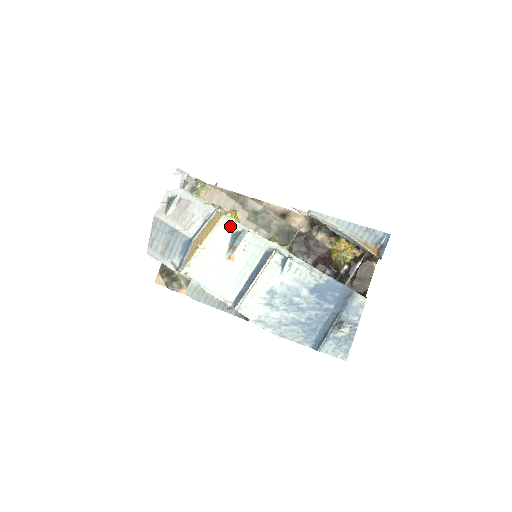
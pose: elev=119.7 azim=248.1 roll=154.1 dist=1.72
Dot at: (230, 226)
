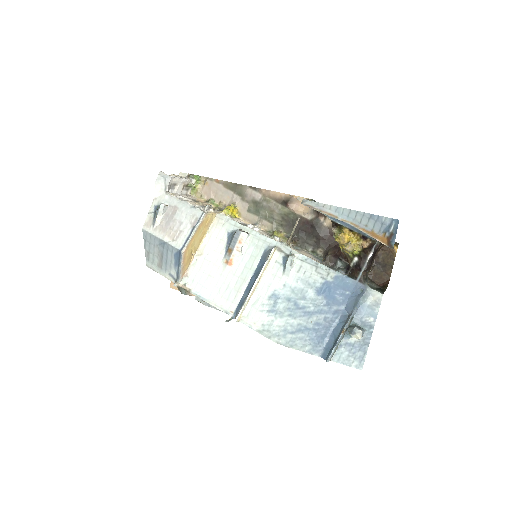
Dot at: (225, 226)
